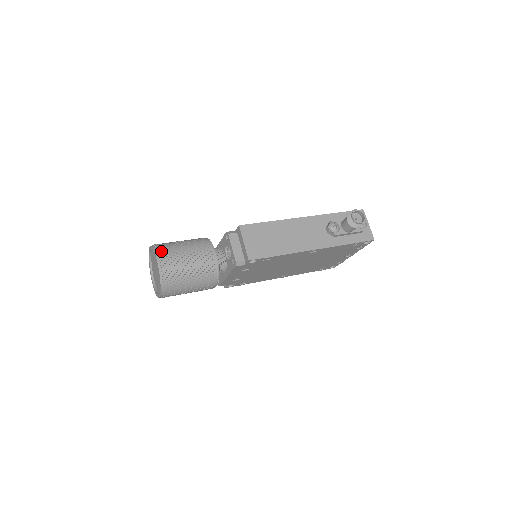
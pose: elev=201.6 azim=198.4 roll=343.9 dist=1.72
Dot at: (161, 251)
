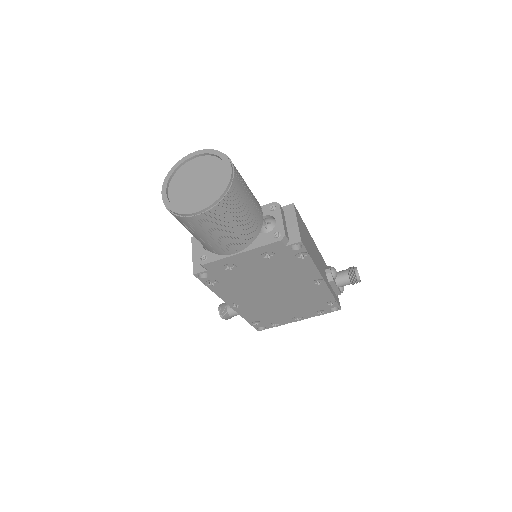
Dot at: occluded
